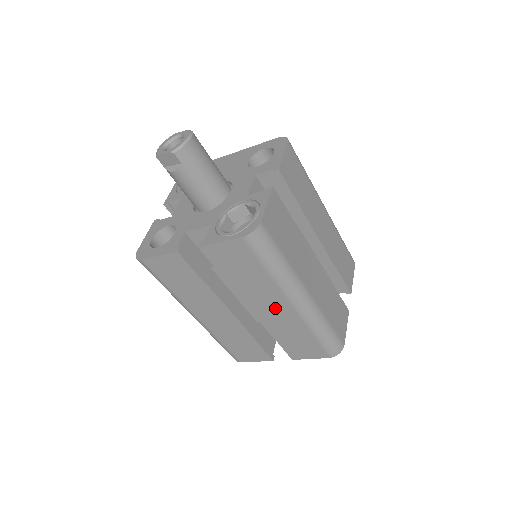
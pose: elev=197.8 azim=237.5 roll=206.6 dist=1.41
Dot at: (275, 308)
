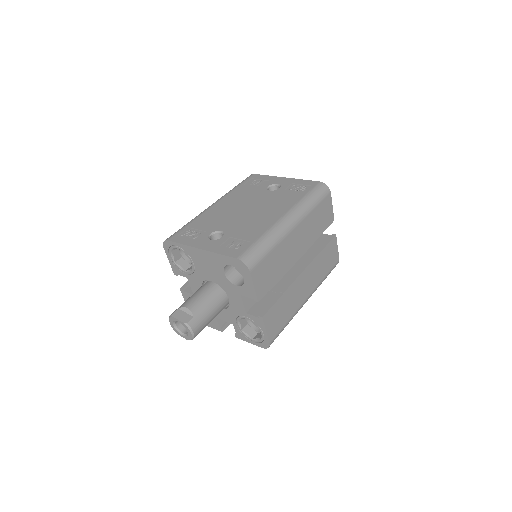
Dot at: occluded
